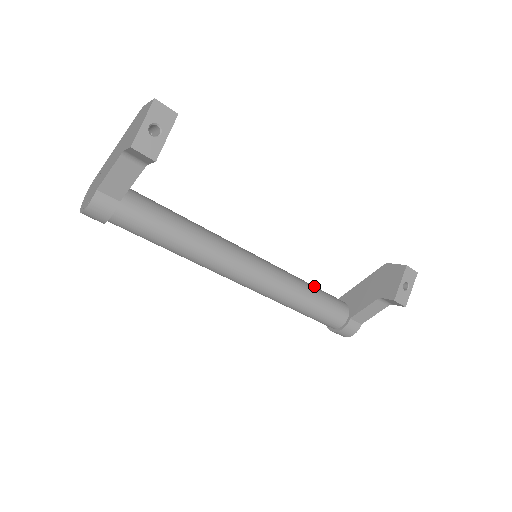
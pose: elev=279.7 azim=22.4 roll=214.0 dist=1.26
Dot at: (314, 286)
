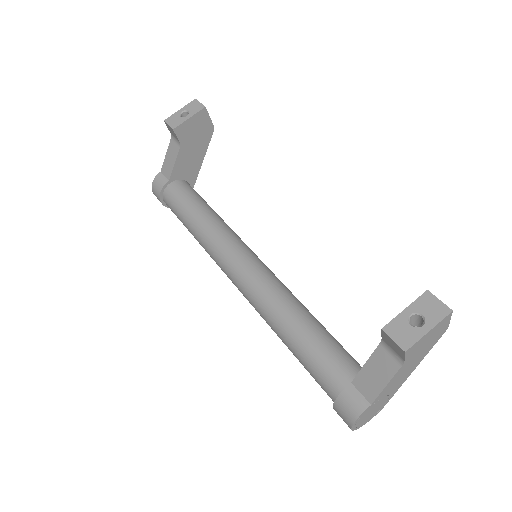
Dot at: occluded
